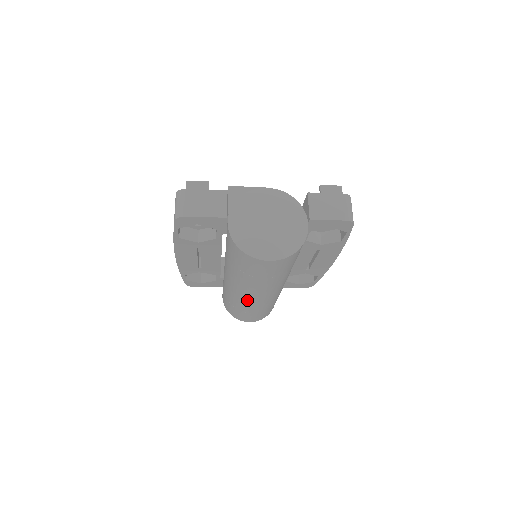
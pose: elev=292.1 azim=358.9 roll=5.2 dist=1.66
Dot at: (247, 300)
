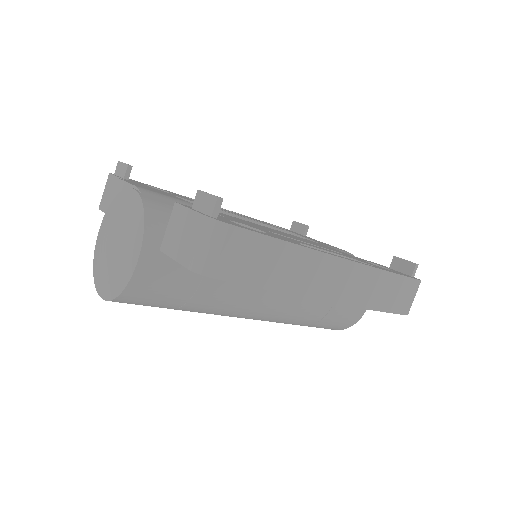
Dot at: occluded
